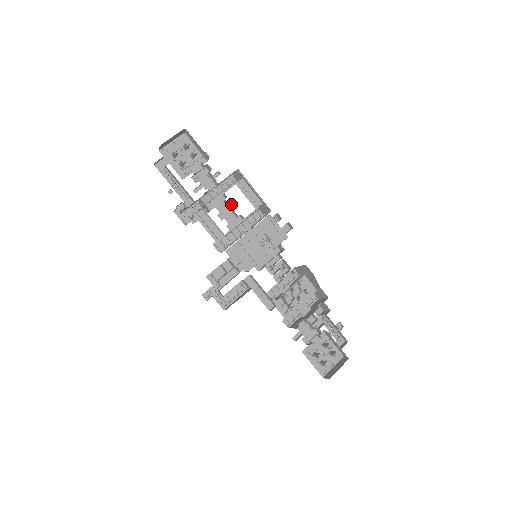
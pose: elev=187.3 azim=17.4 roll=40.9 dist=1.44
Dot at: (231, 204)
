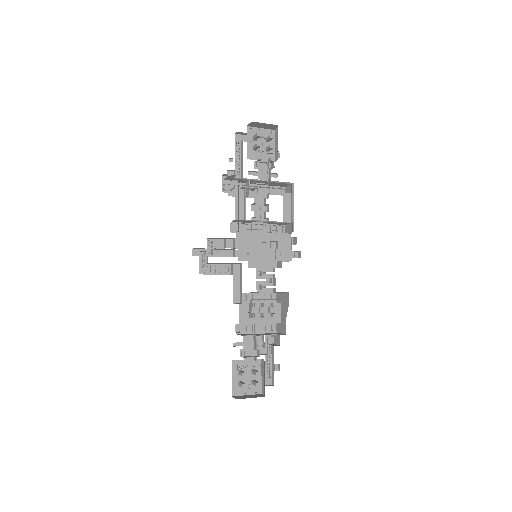
Dot at: (268, 205)
